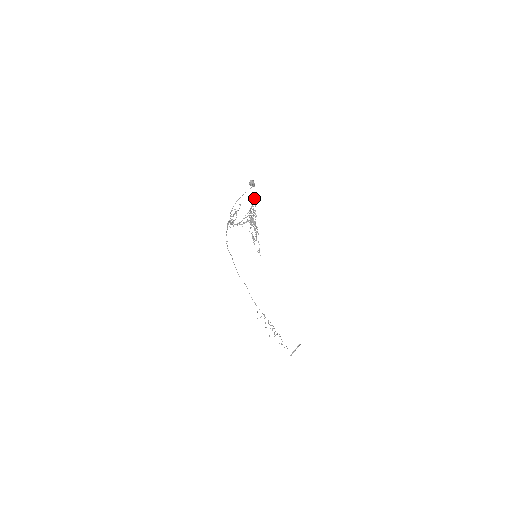
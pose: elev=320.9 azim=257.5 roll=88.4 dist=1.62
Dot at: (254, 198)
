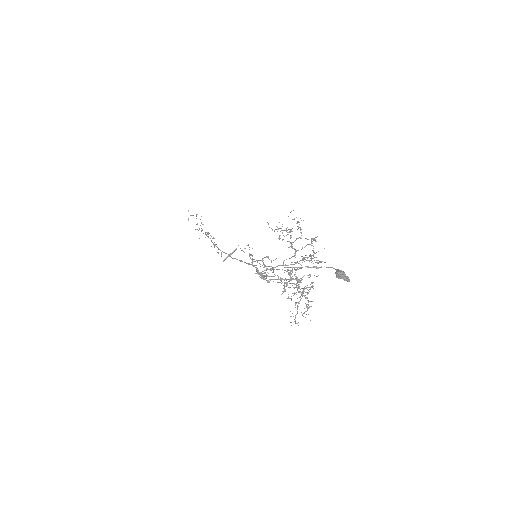
Dot at: (319, 262)
